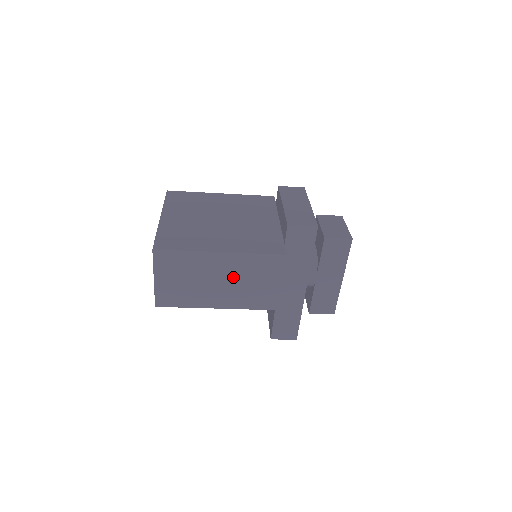
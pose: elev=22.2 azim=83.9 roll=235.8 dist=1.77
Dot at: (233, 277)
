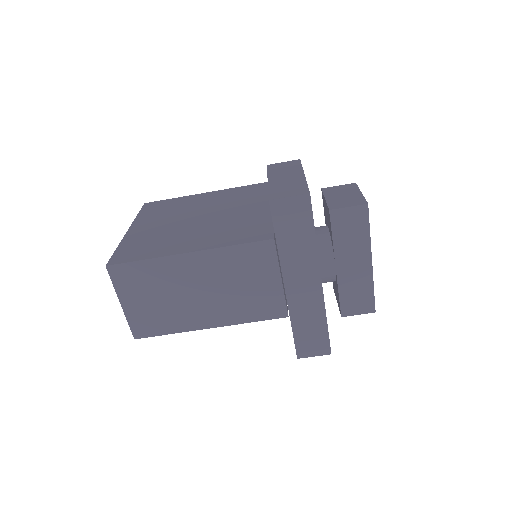
Dot at: (215, 283)
